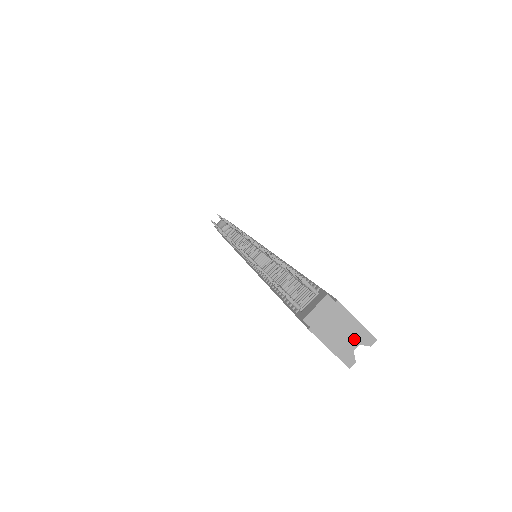
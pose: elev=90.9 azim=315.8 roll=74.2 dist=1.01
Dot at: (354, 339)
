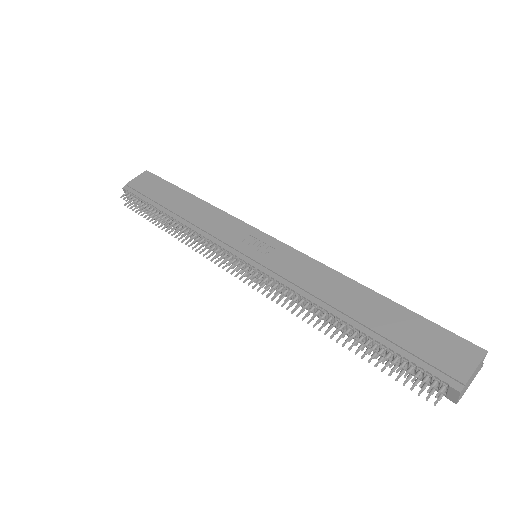
Dot at: (479, 367)
